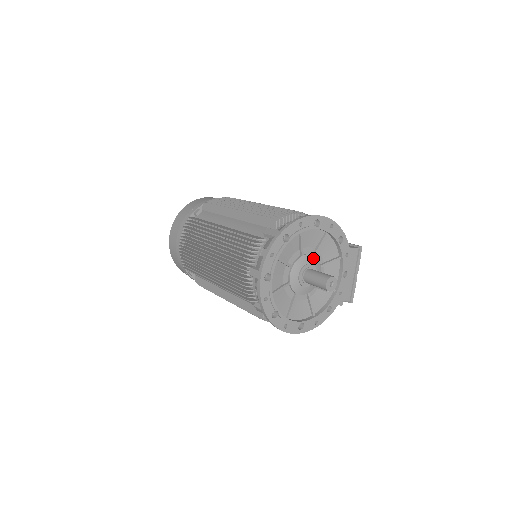
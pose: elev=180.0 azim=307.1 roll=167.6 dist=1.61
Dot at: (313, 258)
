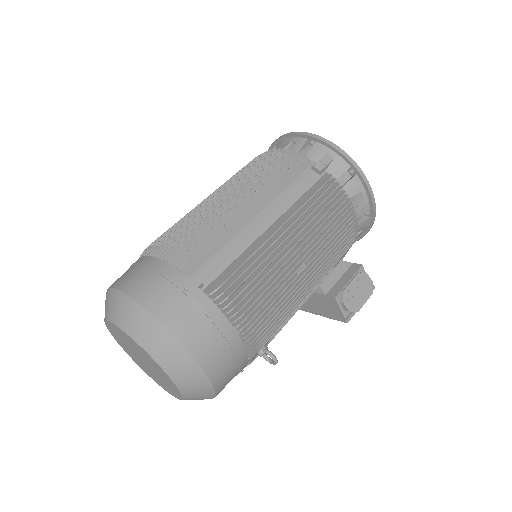
Dot at: occluded
